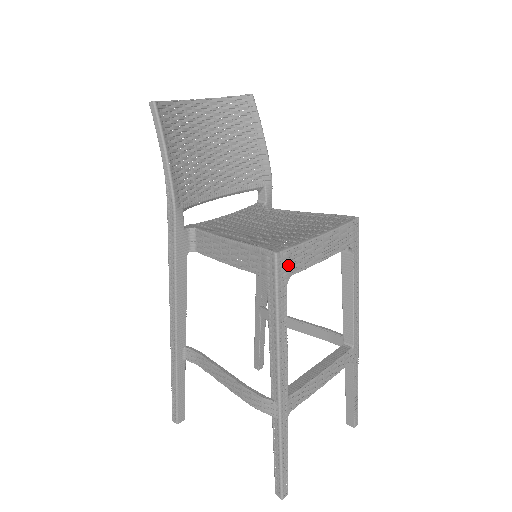
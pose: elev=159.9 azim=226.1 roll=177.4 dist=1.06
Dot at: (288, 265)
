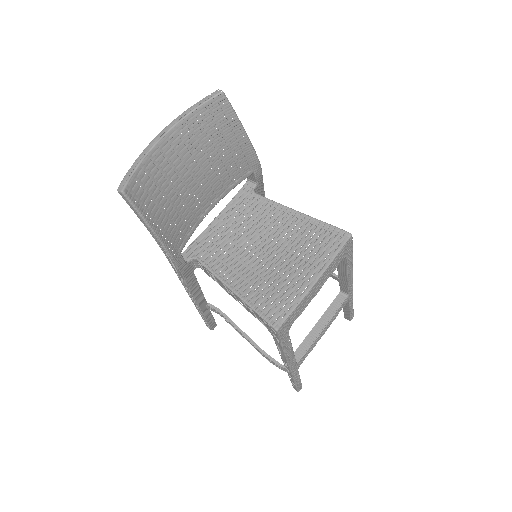
Dot at: (288, 325)
